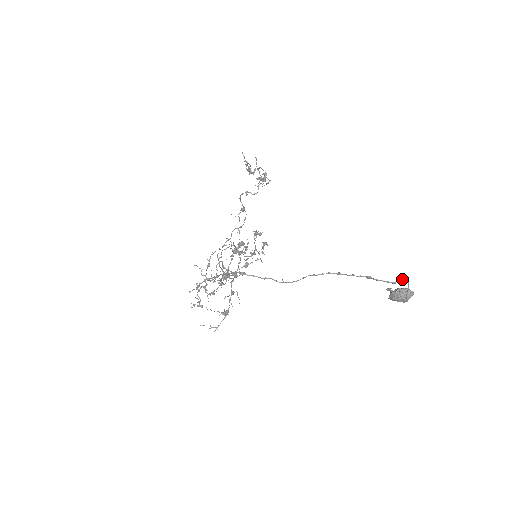
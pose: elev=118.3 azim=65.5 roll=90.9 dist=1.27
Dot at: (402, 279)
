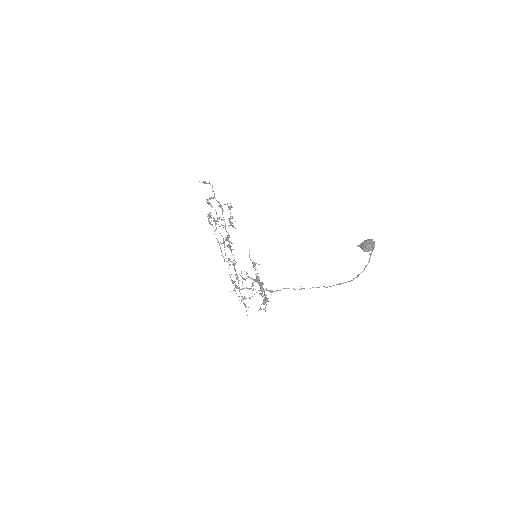
Dot at: (371, 254)
